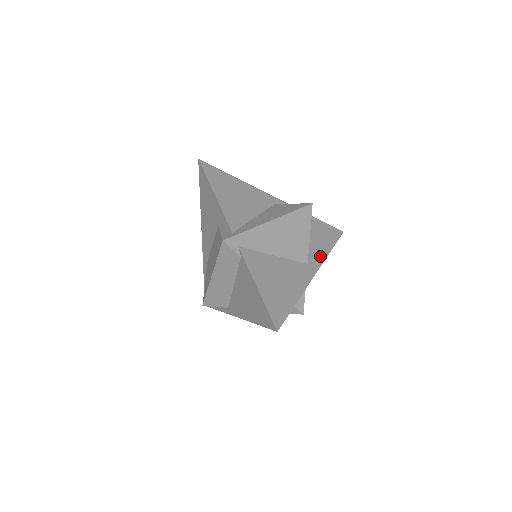
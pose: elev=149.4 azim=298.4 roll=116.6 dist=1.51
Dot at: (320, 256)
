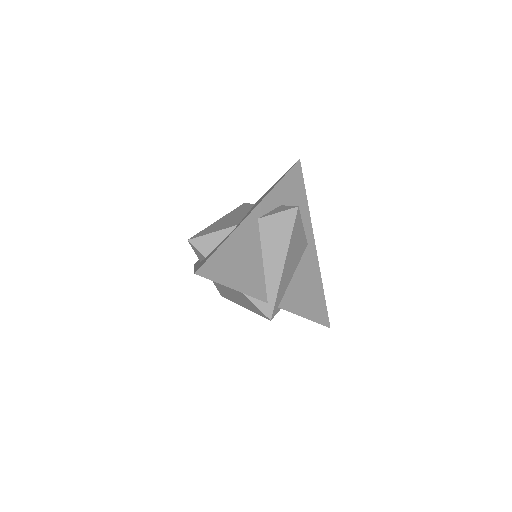
Dot at: (307, 221)
